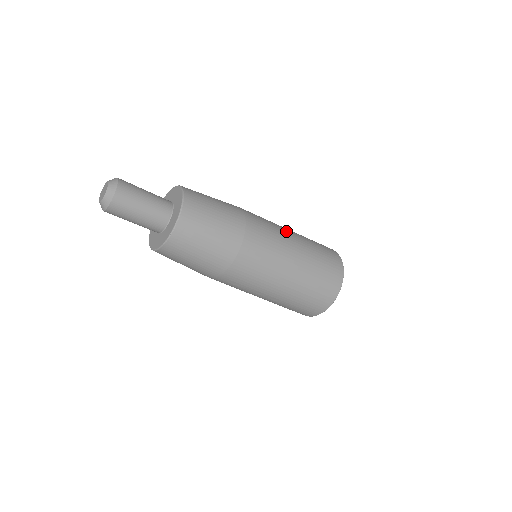
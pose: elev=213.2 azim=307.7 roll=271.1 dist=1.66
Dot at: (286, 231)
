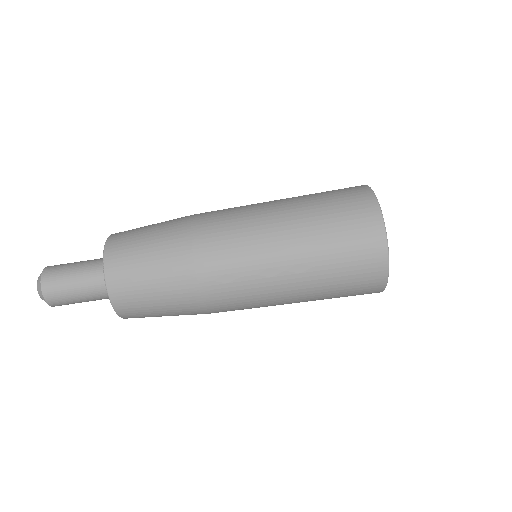
Dot at: occluded
